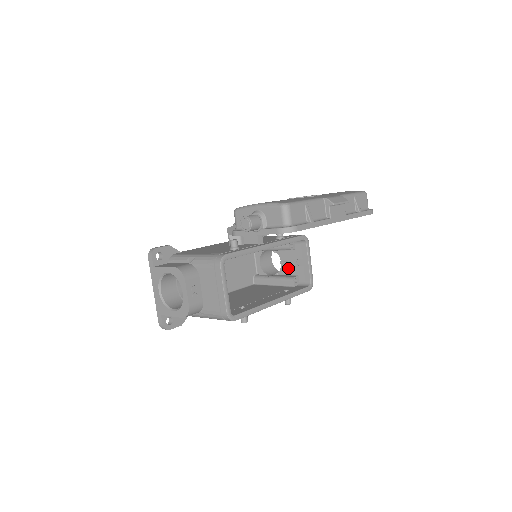
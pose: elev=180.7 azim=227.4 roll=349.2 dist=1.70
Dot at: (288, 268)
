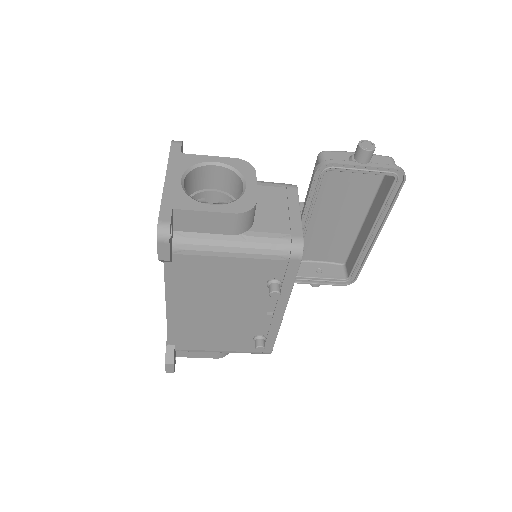
Dot at: occluded
